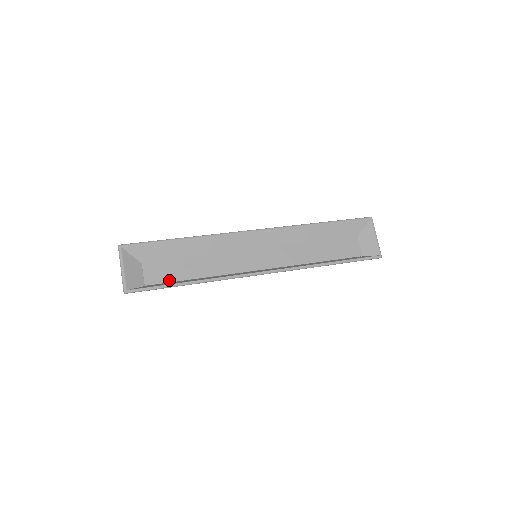
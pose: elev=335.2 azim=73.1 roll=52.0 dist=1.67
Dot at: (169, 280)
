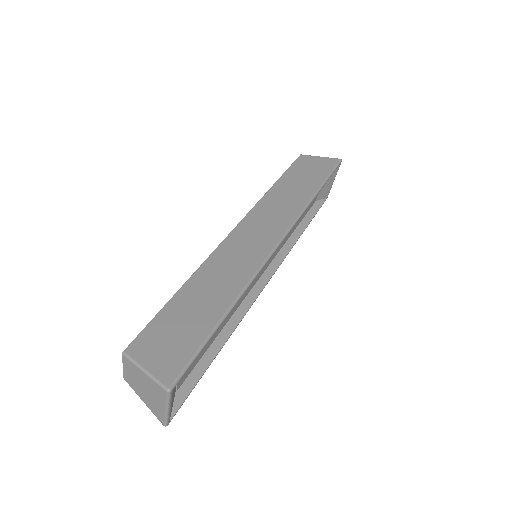
Dot at: (198, 362)
